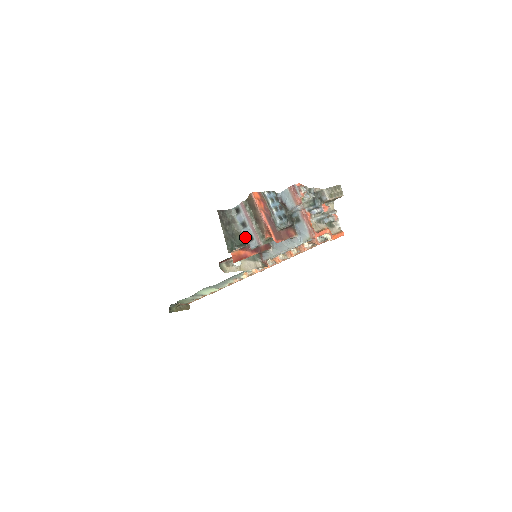
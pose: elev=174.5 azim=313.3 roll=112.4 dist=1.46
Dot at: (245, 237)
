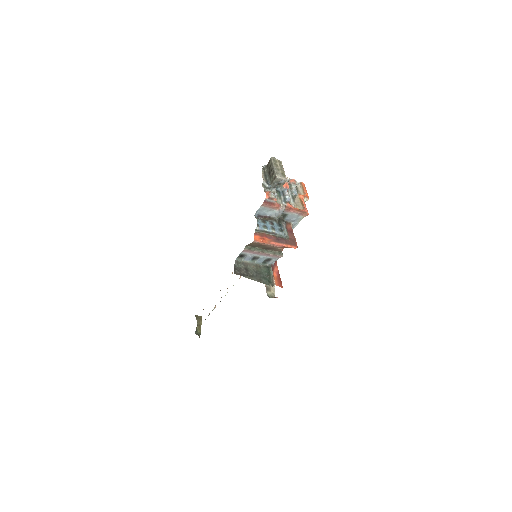
Dot at: (262, 263)
